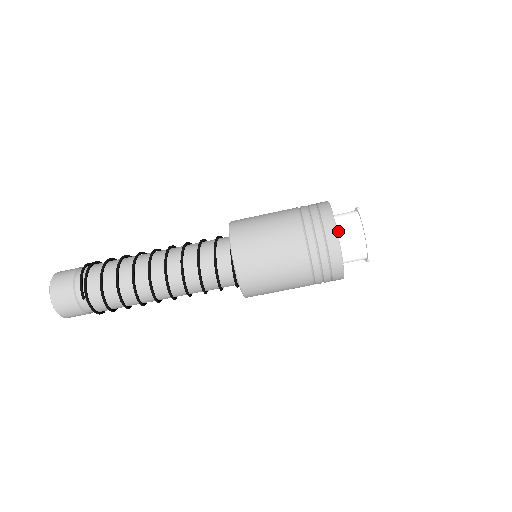
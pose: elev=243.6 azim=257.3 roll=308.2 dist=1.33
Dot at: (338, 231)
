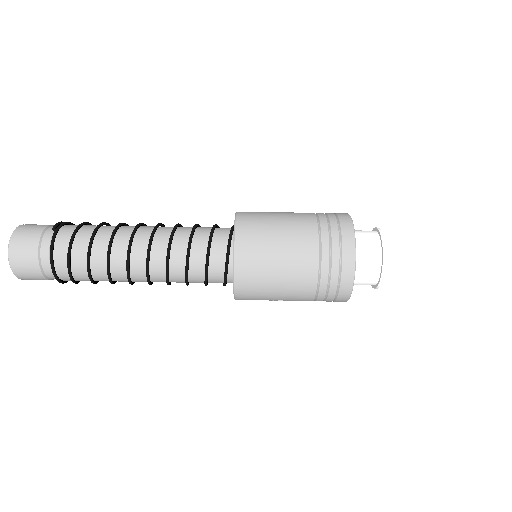
Dot at: occluded
